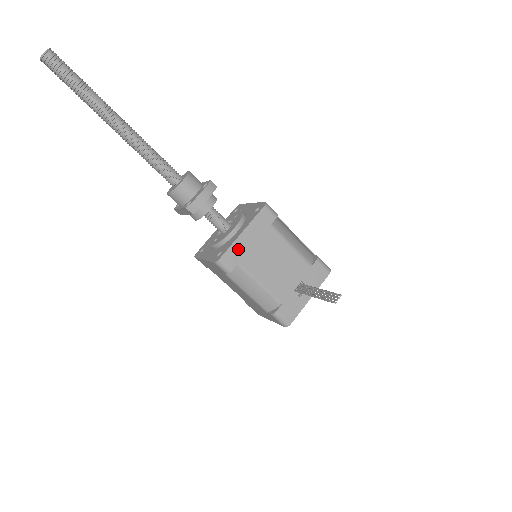
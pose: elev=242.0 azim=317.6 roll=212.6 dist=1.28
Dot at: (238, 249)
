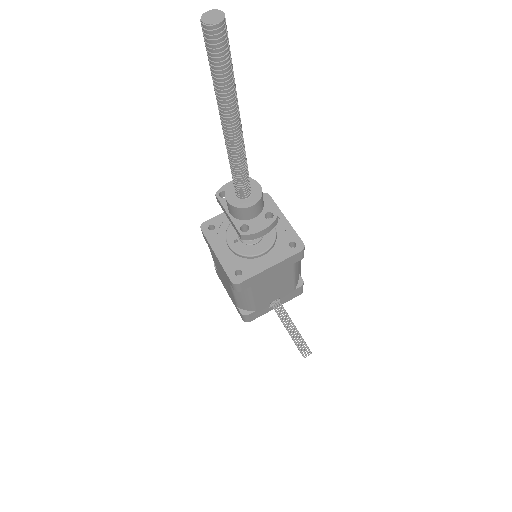
Dot at: (258, 278)
